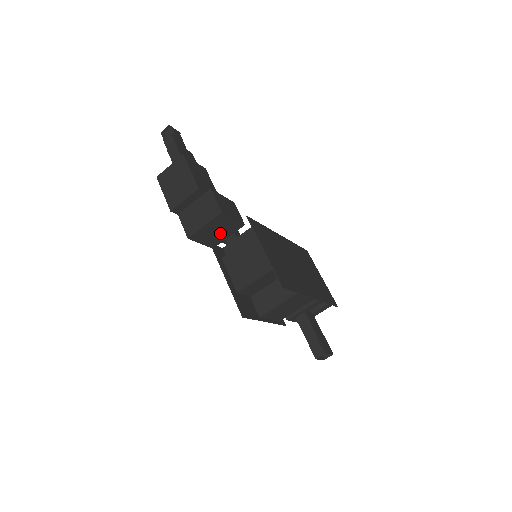
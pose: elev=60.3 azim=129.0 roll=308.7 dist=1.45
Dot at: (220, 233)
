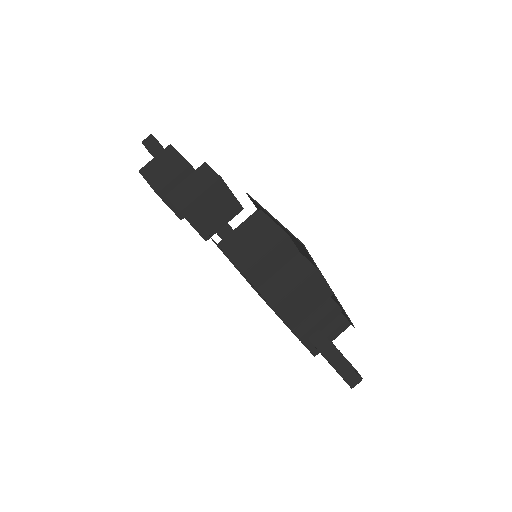
Dot at: (216, 215)
